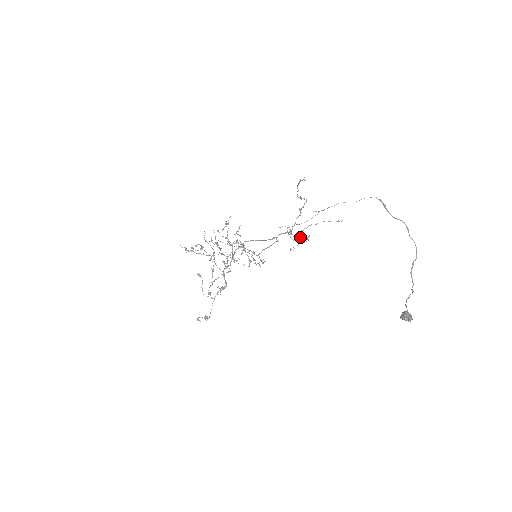
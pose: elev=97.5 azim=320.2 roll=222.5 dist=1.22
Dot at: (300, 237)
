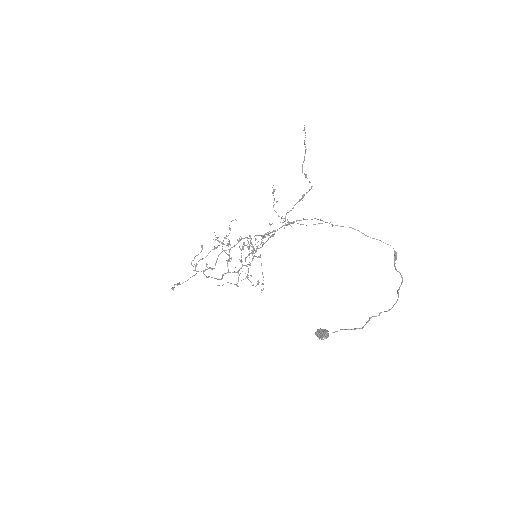
Dot at: (288, 224)
